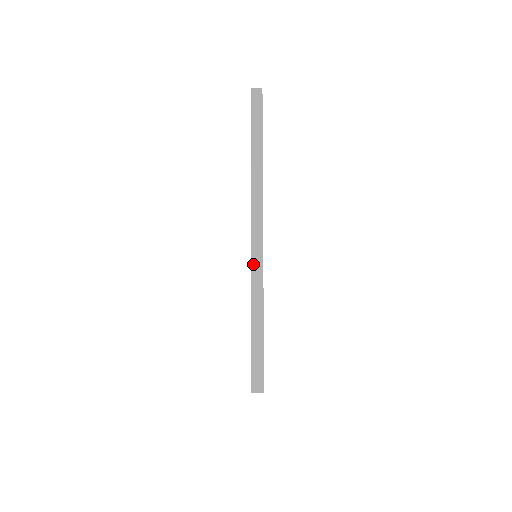
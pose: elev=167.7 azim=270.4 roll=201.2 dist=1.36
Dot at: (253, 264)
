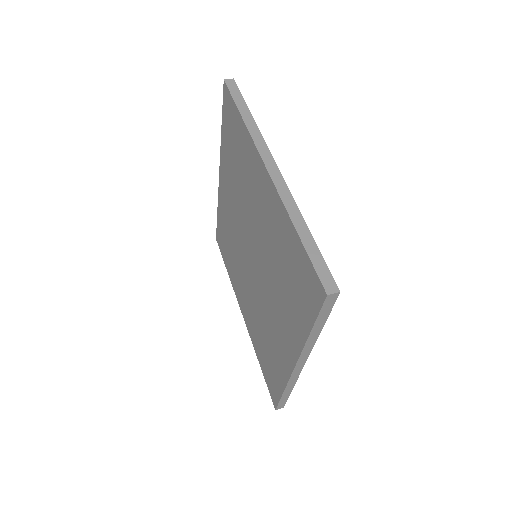
Dot at: (292, 377)
